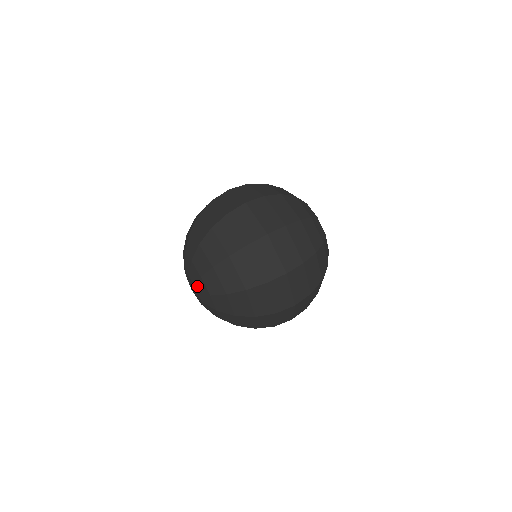
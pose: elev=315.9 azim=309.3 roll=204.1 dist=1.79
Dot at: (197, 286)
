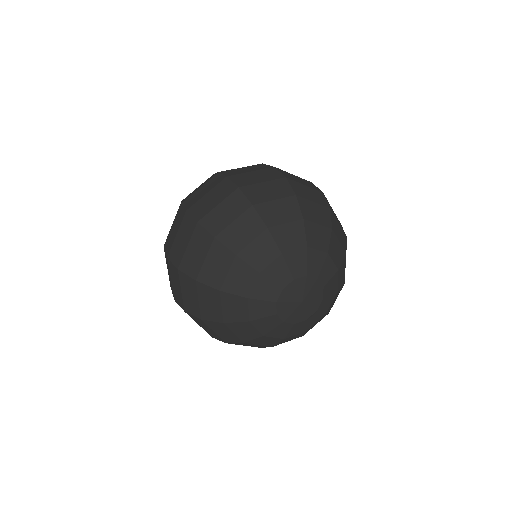
Dot at: occluded
